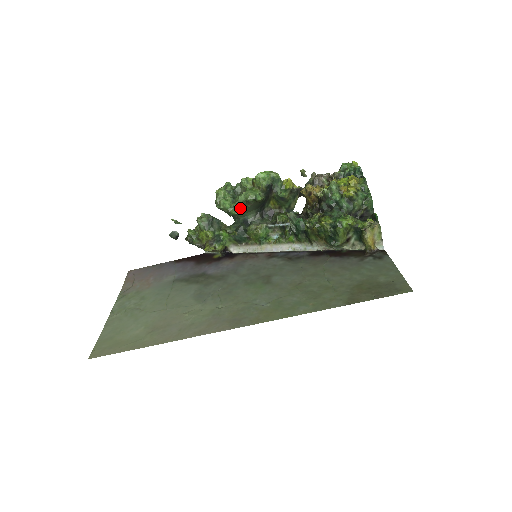
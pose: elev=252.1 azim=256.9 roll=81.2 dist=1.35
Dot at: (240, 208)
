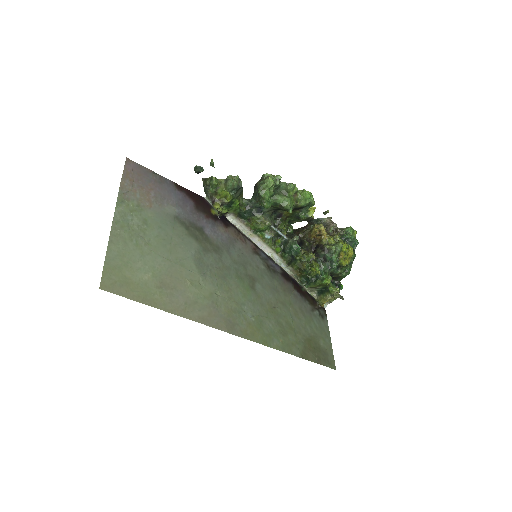
Dot at: (272, 205)
